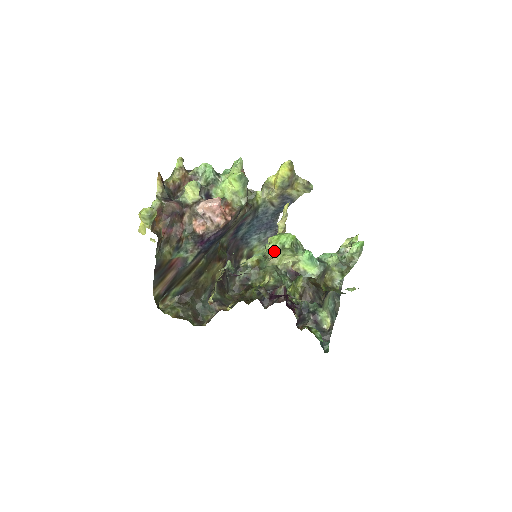
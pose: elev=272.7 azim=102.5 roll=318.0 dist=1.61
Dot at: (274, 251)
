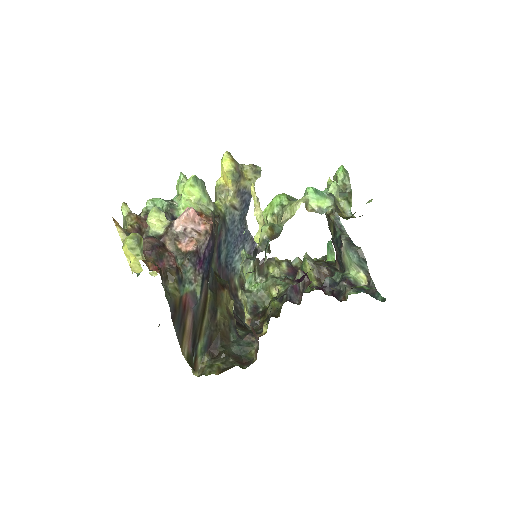
Dot at: (276, 217)
